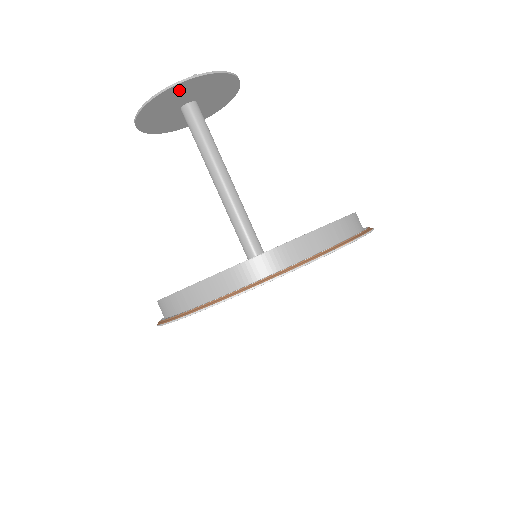
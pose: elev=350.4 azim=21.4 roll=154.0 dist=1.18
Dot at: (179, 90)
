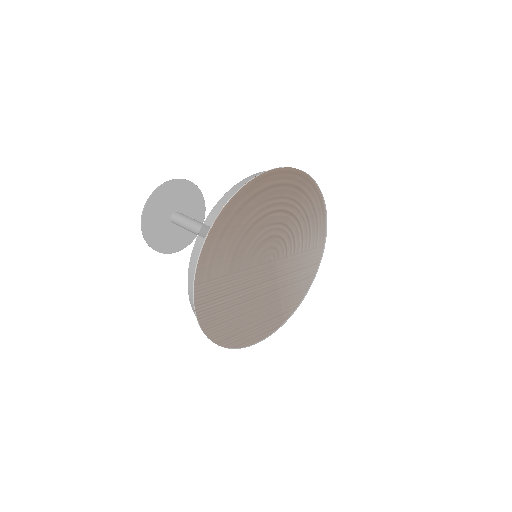
Dot at: (152, 211)
